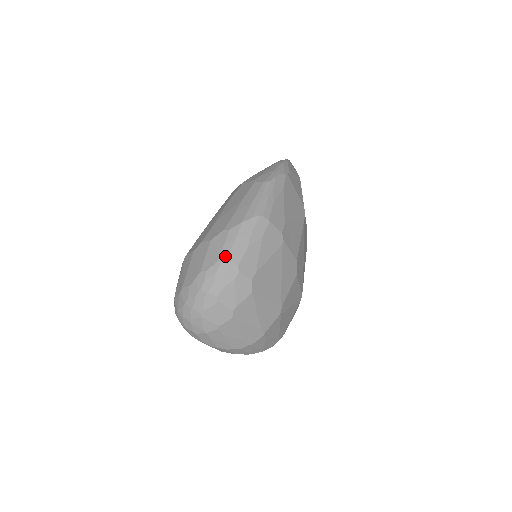
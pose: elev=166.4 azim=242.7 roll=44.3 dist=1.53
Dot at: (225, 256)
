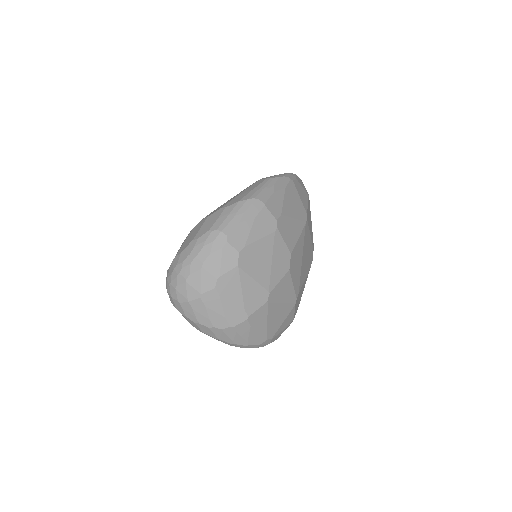
Dot at: (217, 226)
